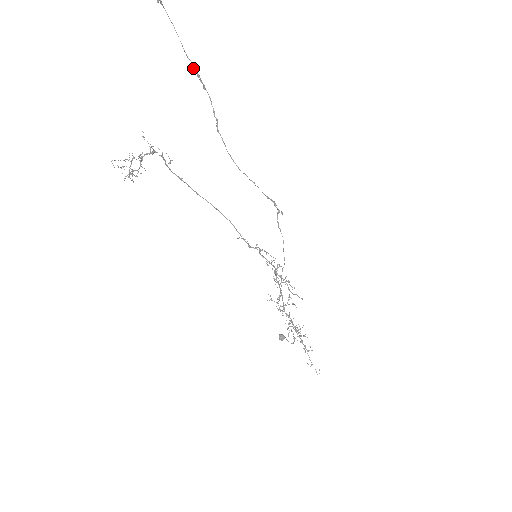
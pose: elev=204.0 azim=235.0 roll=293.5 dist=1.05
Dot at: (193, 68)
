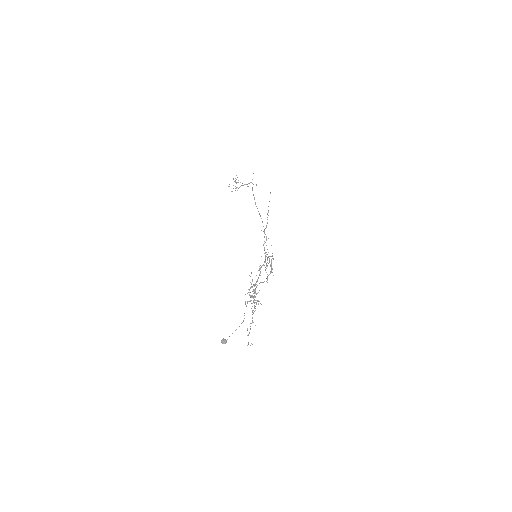
Dot at: (267, 213)
